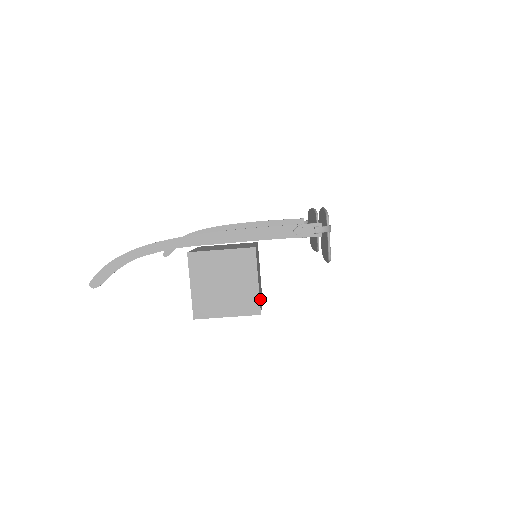
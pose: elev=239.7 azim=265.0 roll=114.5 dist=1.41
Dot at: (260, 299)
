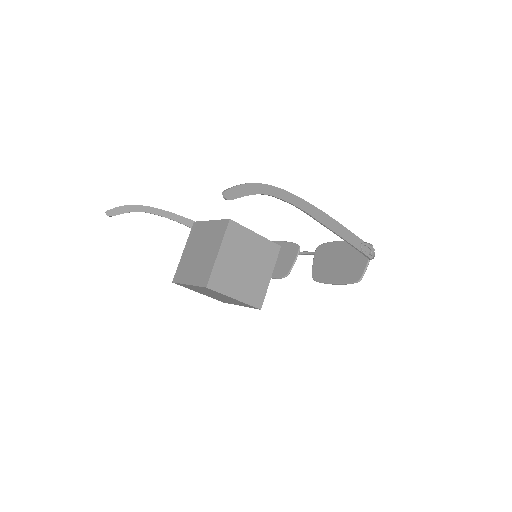
Dot at: occluded
